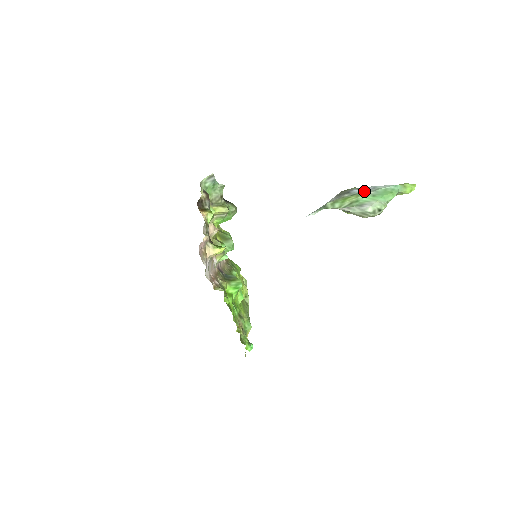
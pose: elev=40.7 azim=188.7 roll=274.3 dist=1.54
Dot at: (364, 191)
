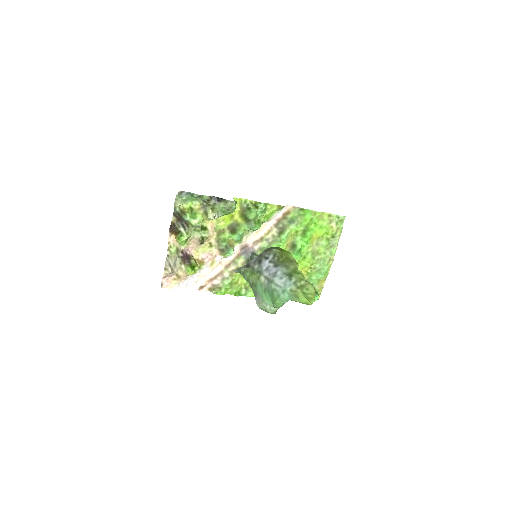
Dot at: (267, 272)
